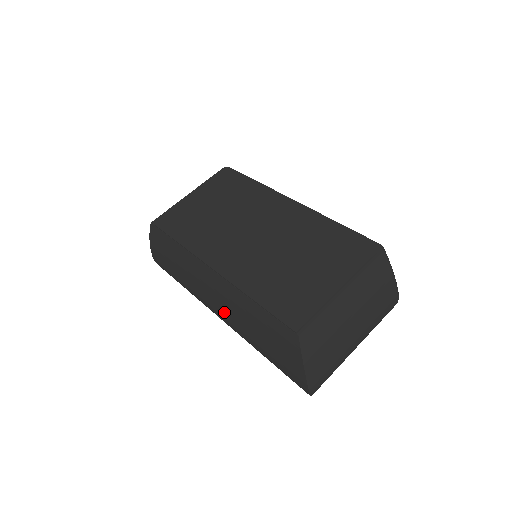
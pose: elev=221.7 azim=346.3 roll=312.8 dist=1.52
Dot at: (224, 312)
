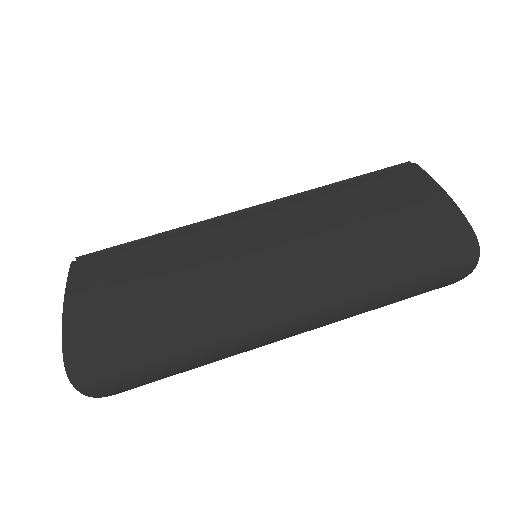
Dot at: (297, 266)
